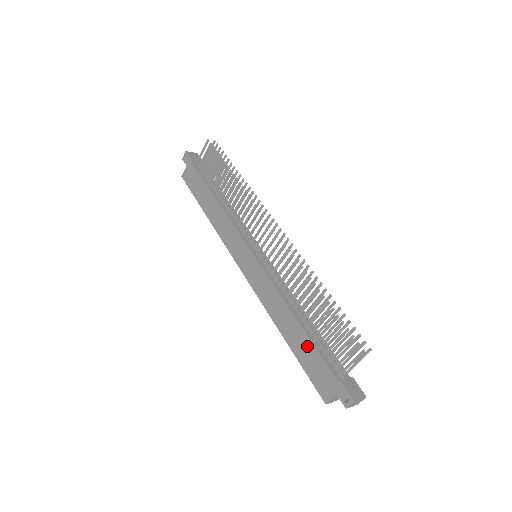
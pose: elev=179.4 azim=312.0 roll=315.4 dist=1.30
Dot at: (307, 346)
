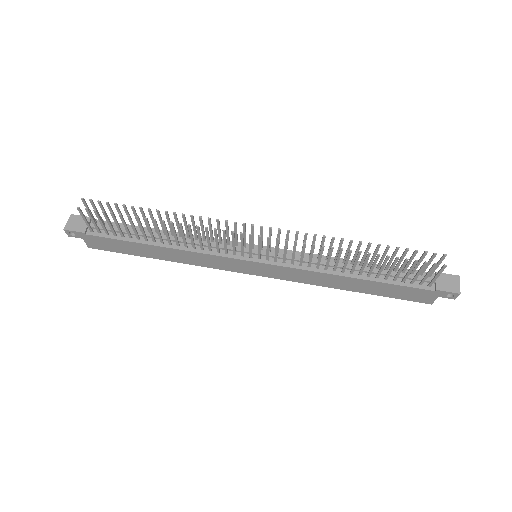
Dot at: (382, 287)
